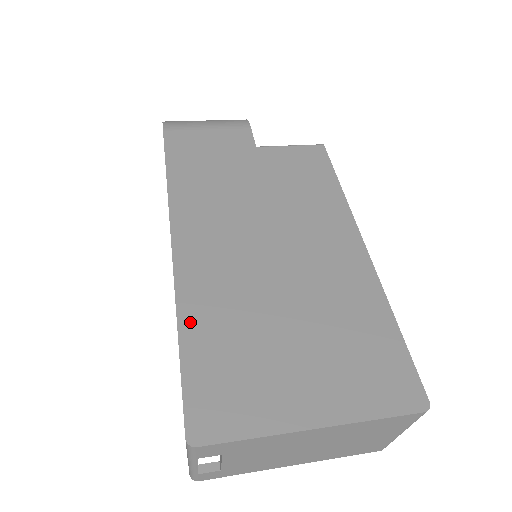
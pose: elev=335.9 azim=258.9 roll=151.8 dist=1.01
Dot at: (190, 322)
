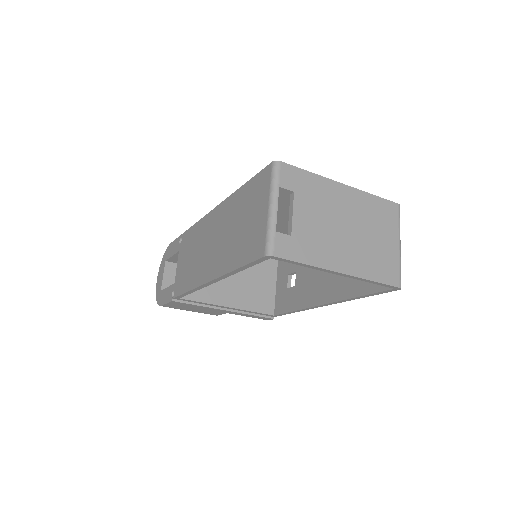
Dot at: occluded
